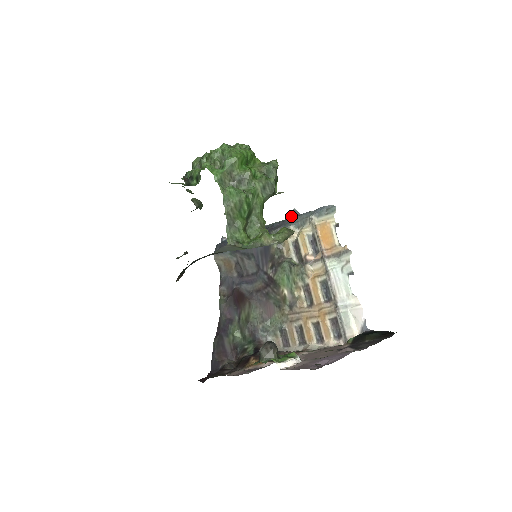
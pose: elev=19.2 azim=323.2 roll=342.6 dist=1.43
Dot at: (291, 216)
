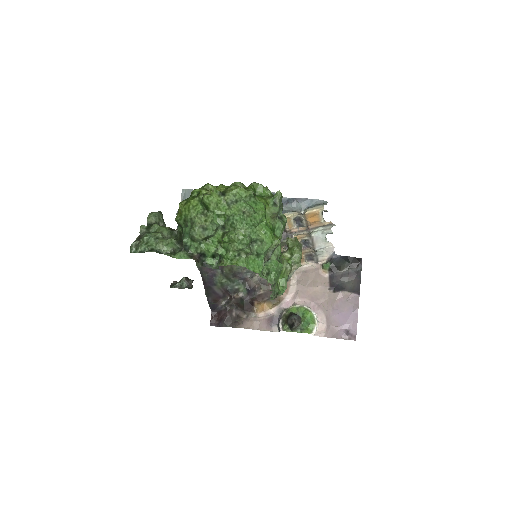
Dot at: occluded
